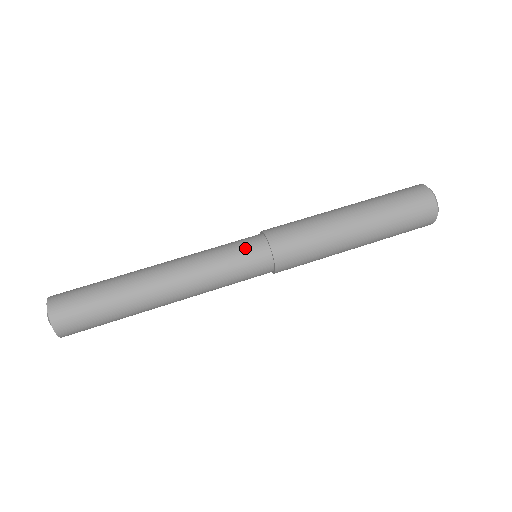
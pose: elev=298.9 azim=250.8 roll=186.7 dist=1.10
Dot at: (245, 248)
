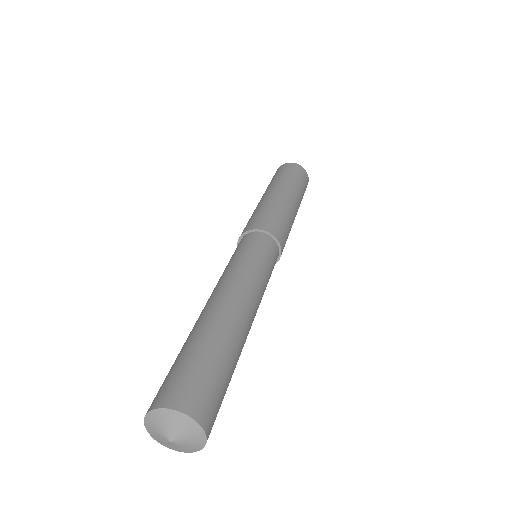
Dot at: (266, 249)
